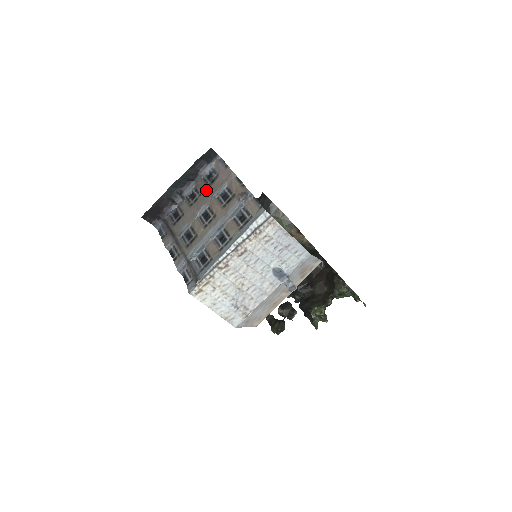
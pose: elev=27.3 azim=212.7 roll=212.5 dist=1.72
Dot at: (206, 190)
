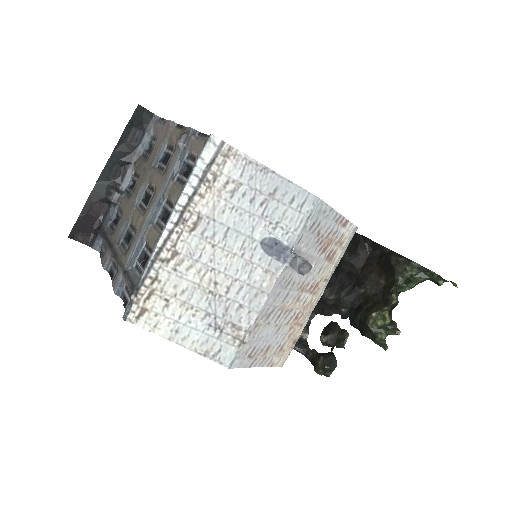
Dot at: (144, 165)
